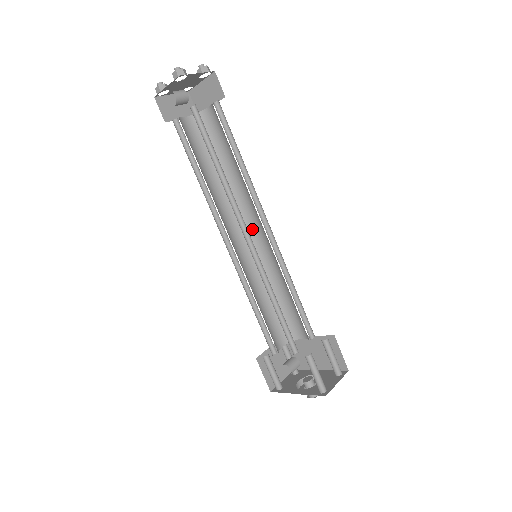
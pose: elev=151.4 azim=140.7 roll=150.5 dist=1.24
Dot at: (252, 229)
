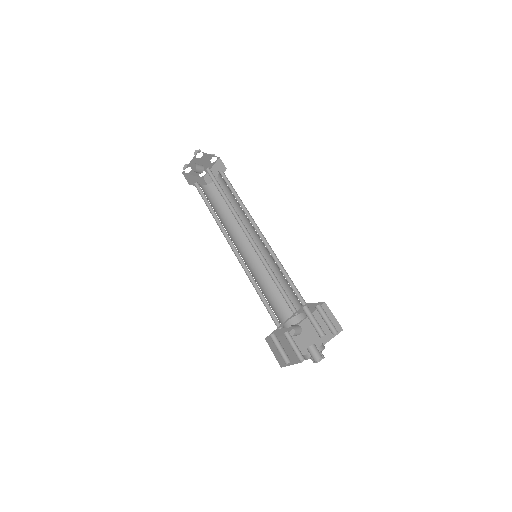
Dot at: occluded
